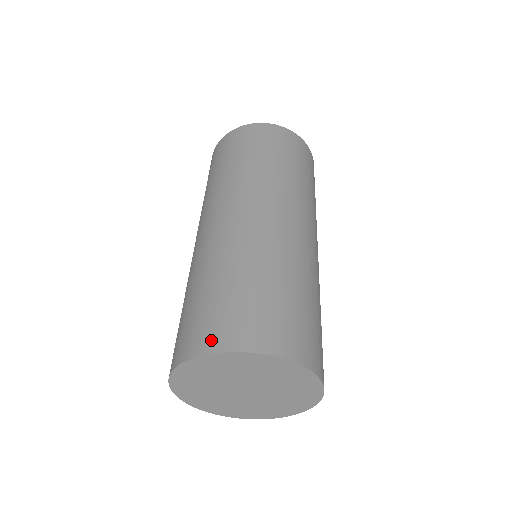
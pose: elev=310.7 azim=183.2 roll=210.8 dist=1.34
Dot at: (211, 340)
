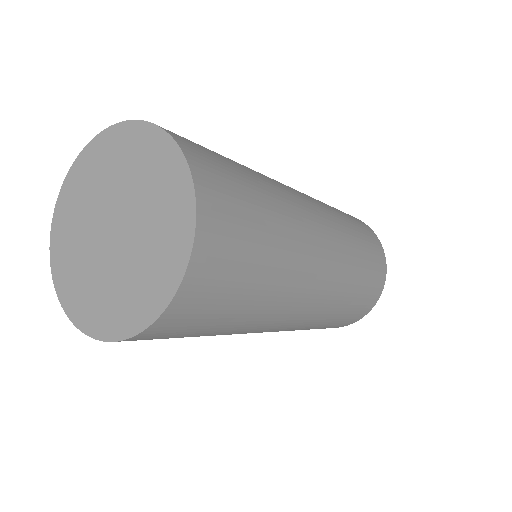
Dot at: occluded
